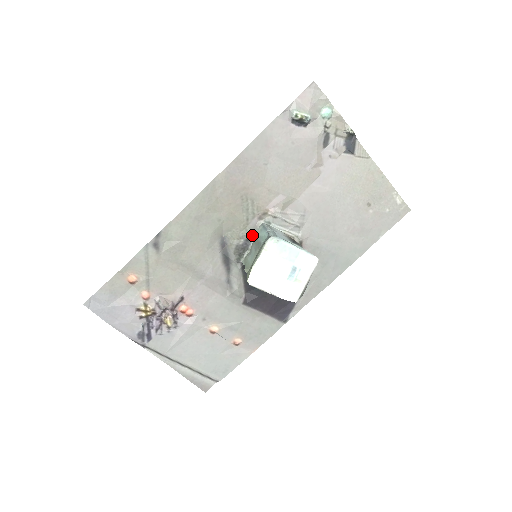
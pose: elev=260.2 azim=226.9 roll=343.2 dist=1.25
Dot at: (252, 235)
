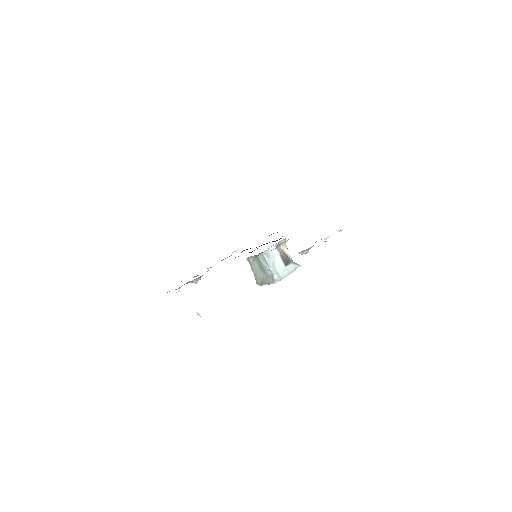
Dot at: (255, 257)
